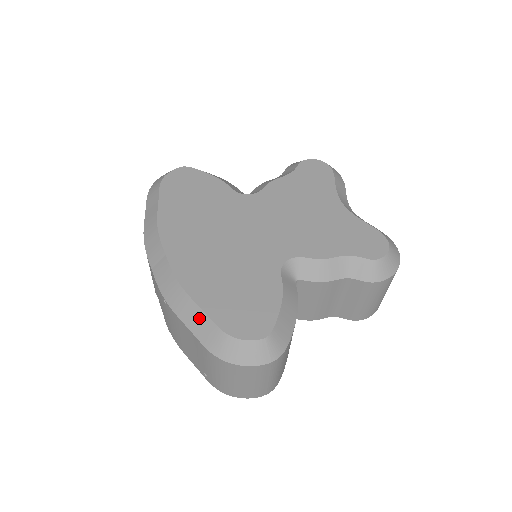
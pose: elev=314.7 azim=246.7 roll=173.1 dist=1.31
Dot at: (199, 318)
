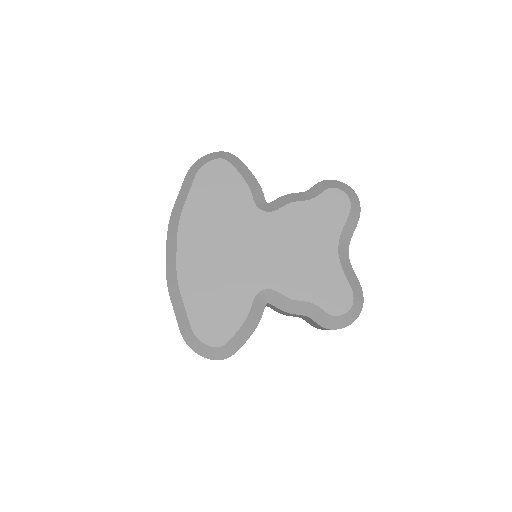
Dot at: (182, 312)
